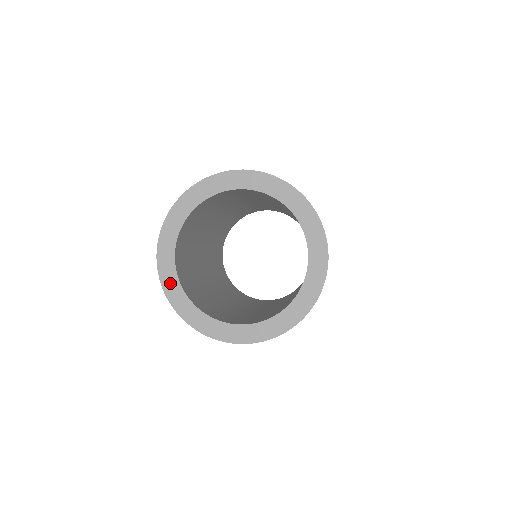
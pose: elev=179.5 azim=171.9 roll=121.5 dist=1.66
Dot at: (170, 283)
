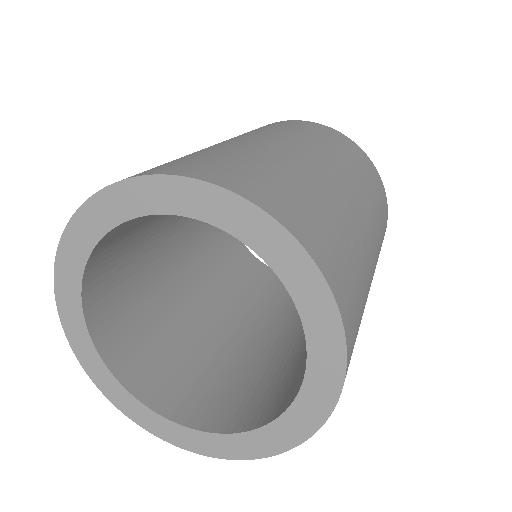
Dot at: (97, 372)
